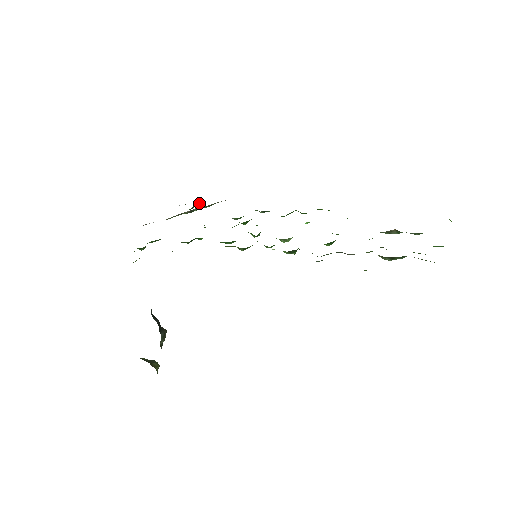
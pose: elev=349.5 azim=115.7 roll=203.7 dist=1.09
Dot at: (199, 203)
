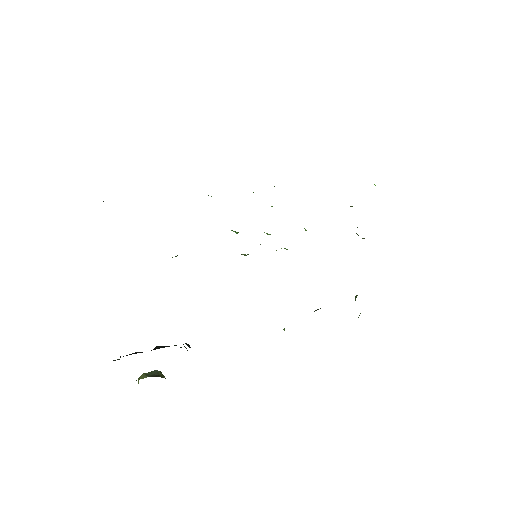
Dot at: occluded
